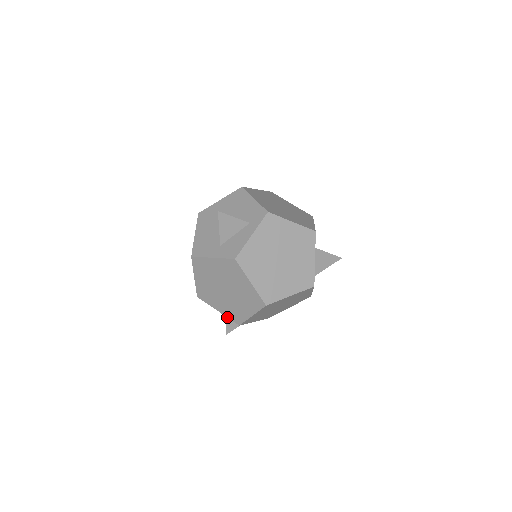
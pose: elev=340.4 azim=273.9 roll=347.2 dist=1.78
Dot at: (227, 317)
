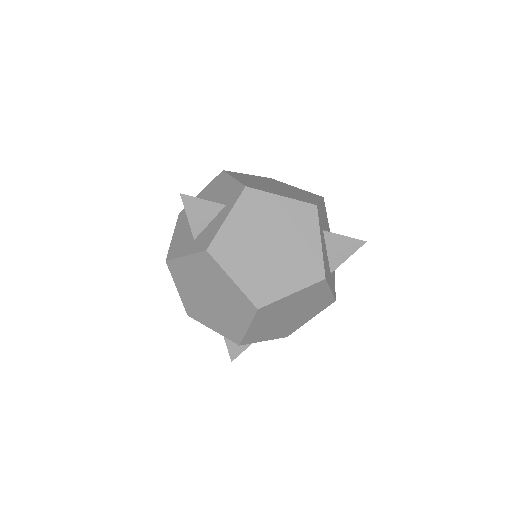
Dot at: (224, 336)
